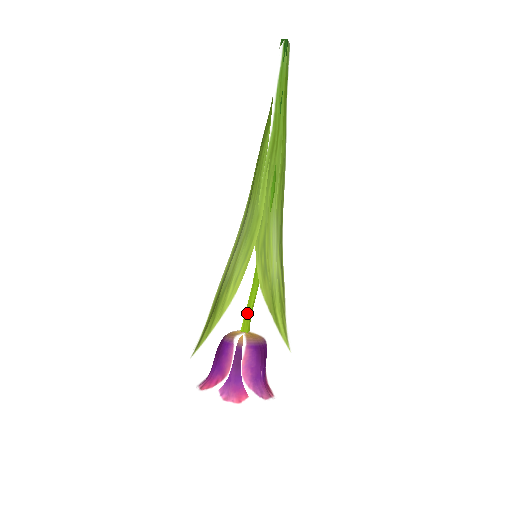
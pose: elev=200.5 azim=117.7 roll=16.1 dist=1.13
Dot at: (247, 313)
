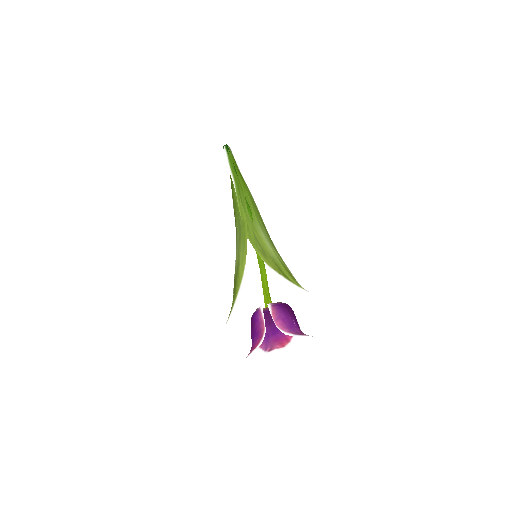
Dot at: (265, 292)
